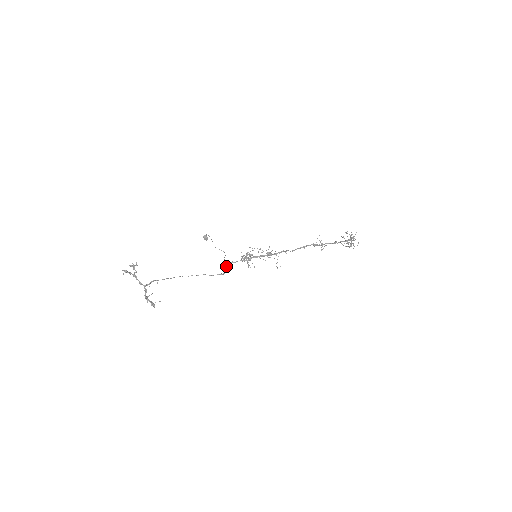
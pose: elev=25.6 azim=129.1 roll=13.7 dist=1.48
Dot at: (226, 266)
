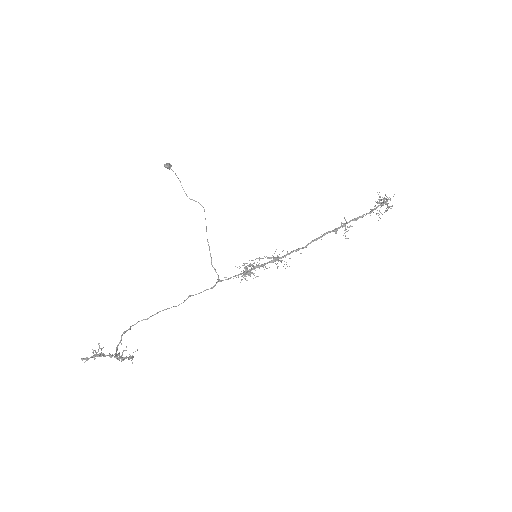
Dot at: occluded
